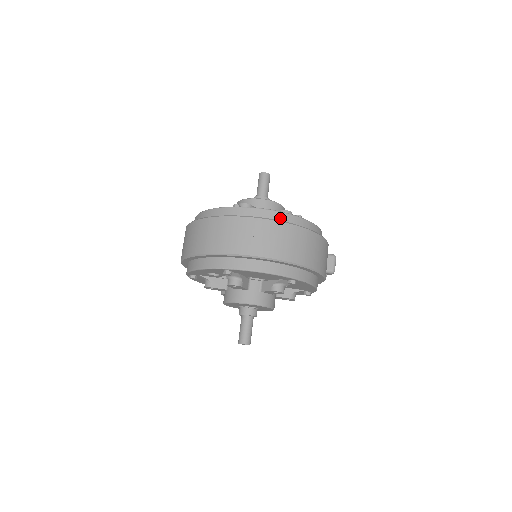
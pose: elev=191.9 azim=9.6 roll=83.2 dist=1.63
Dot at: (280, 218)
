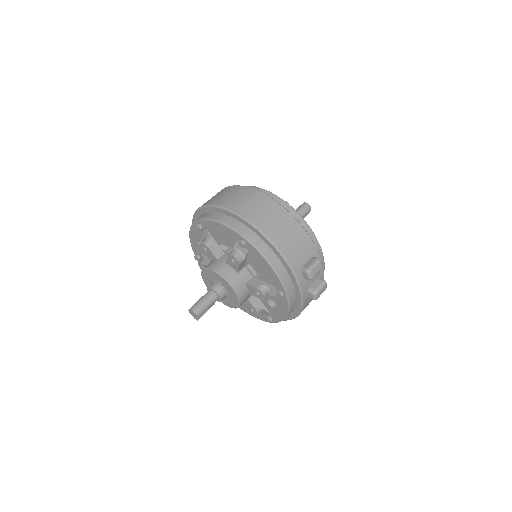
Dot at: occluded
